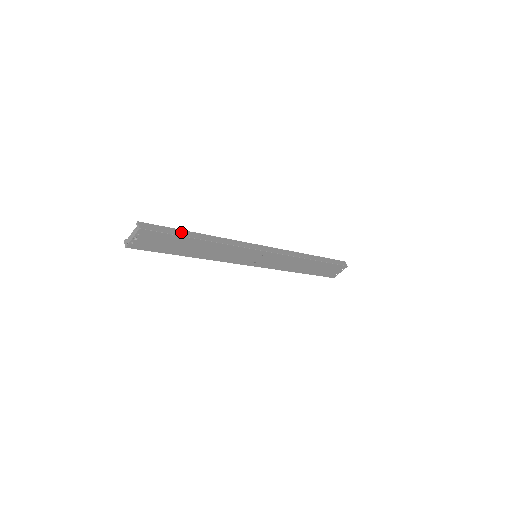
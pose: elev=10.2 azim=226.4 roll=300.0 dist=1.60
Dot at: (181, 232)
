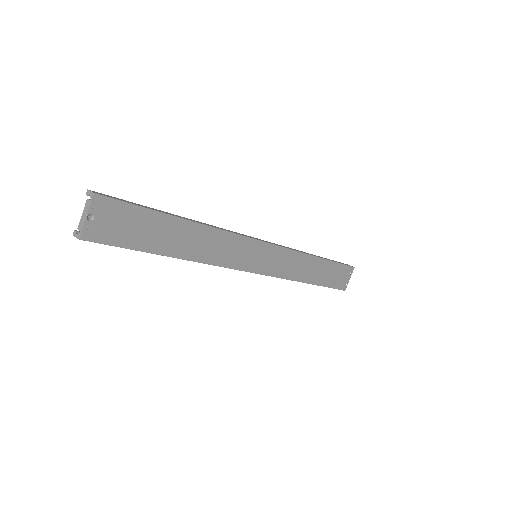
Dot at: (154, 209)
